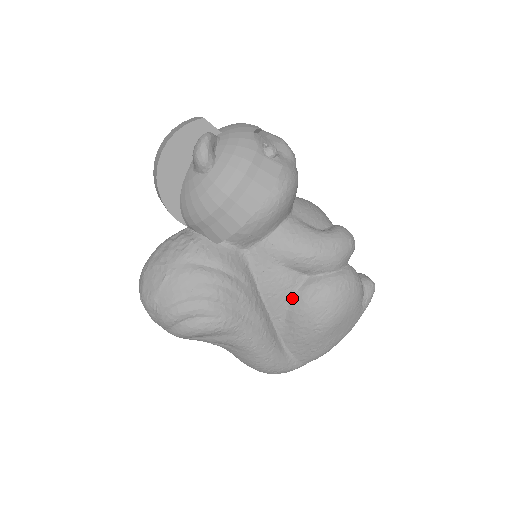
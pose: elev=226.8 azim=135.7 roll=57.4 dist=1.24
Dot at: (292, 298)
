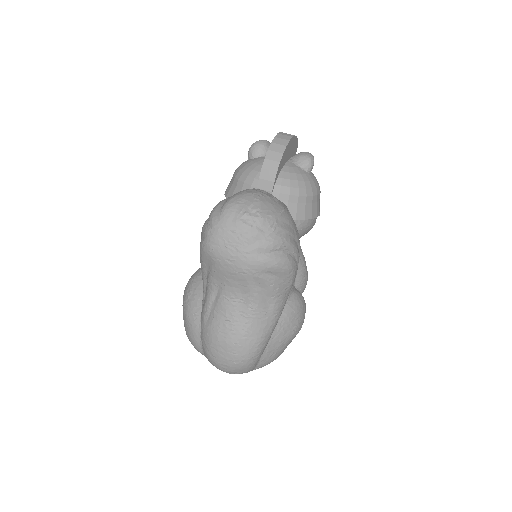
Dot at: (291, 295)
